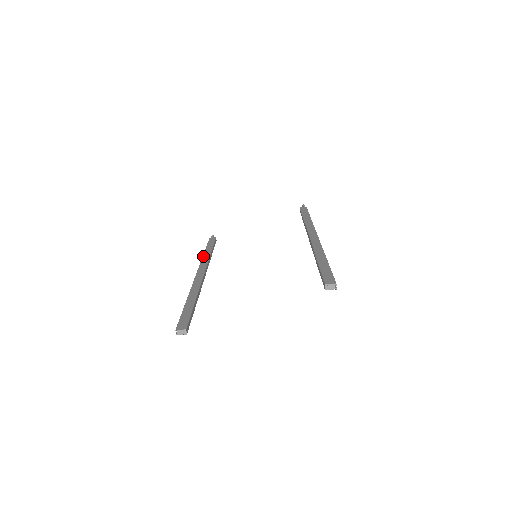
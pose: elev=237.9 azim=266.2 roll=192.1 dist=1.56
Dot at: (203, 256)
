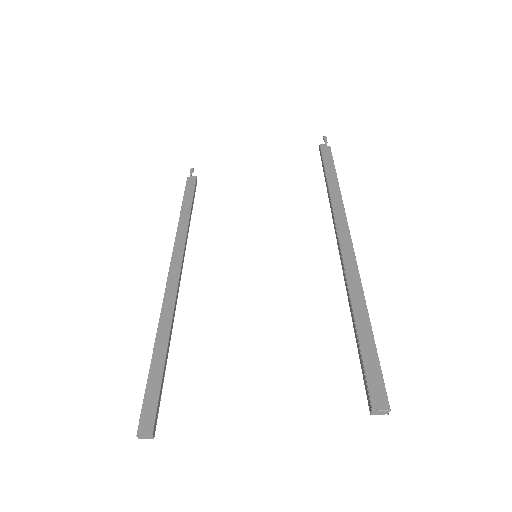
Dot at: (178, 227)
